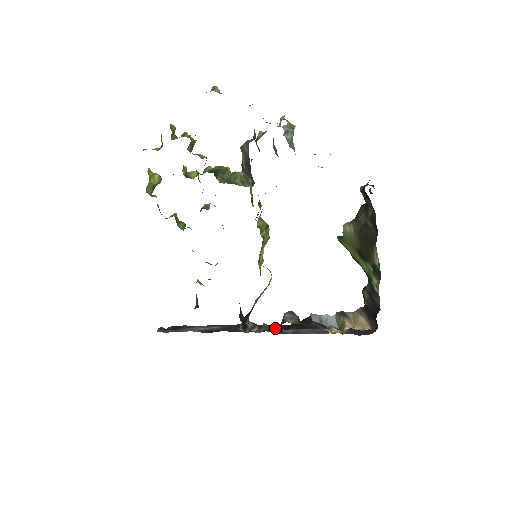
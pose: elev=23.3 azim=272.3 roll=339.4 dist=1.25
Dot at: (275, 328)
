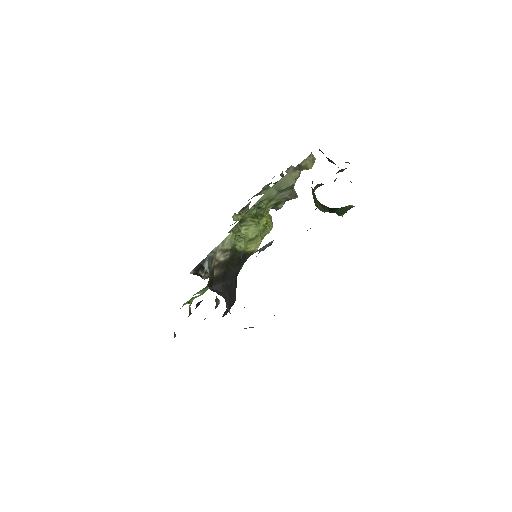
Dot at: occluded
